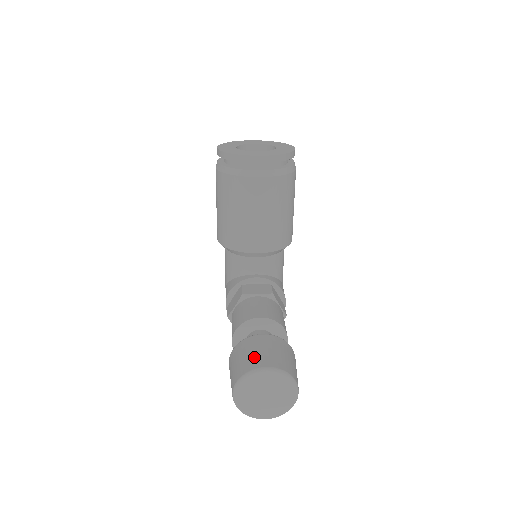
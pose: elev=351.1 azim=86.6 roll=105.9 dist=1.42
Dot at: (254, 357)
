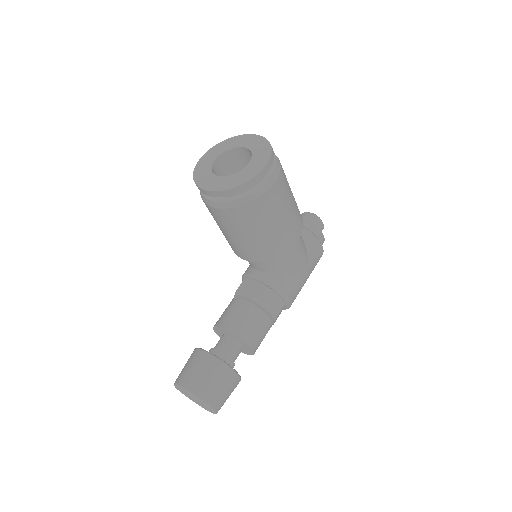
Dot at: (185, 373)
